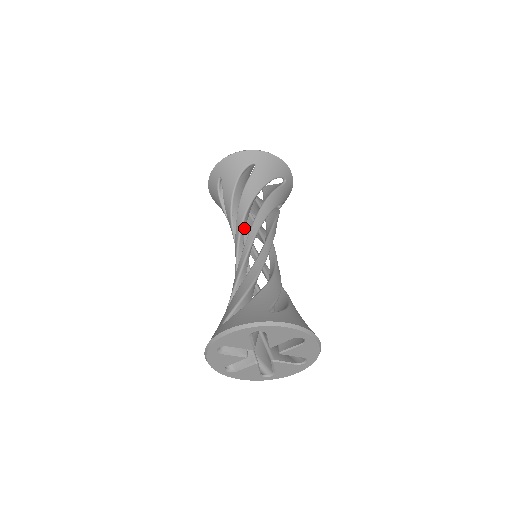
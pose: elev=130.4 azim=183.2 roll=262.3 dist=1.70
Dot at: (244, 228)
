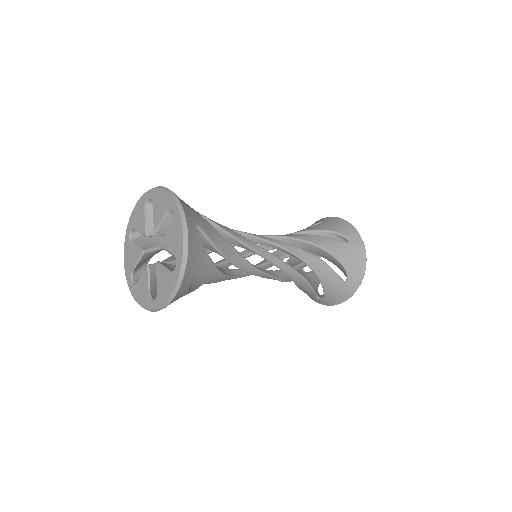
Dot at: occluded
